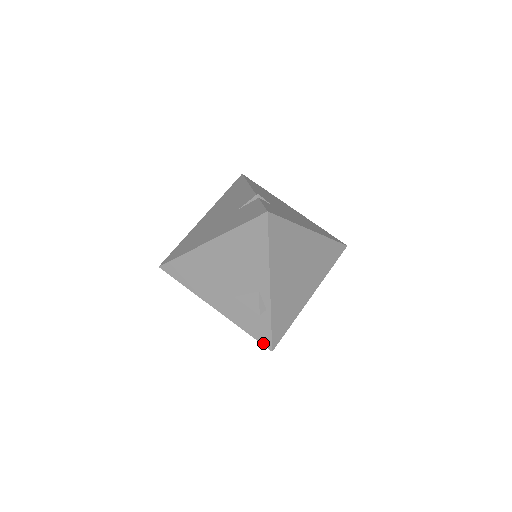
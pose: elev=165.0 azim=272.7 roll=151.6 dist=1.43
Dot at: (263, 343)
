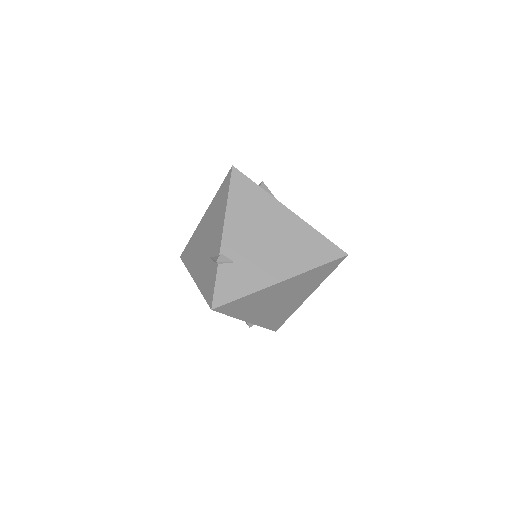
Dot at: occluded
